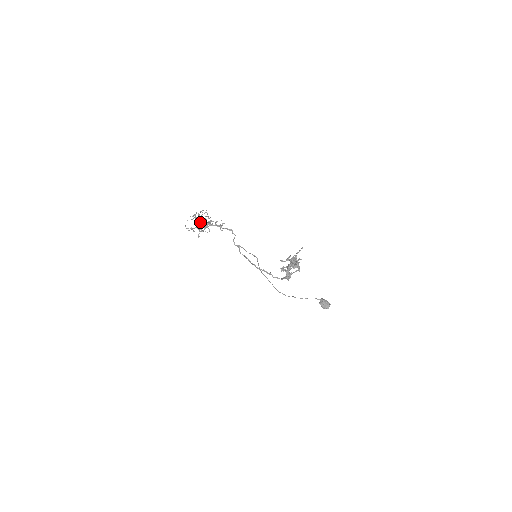
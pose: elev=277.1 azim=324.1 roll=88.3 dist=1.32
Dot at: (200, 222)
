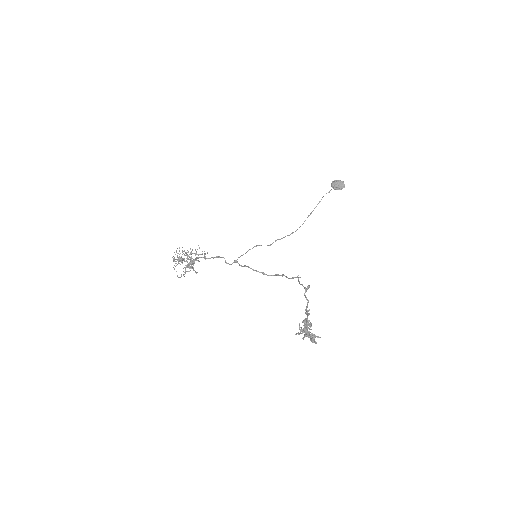
Dot at: (184, 260)
